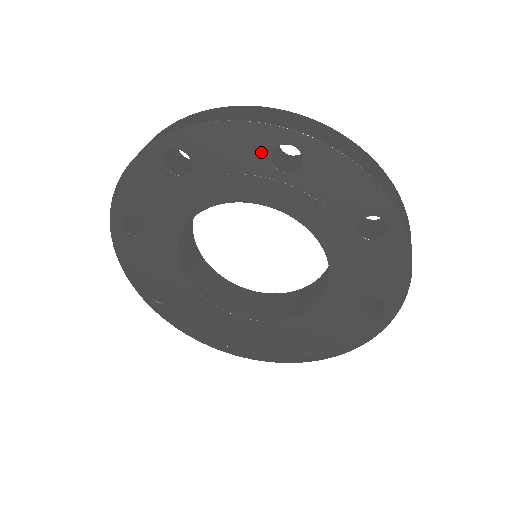
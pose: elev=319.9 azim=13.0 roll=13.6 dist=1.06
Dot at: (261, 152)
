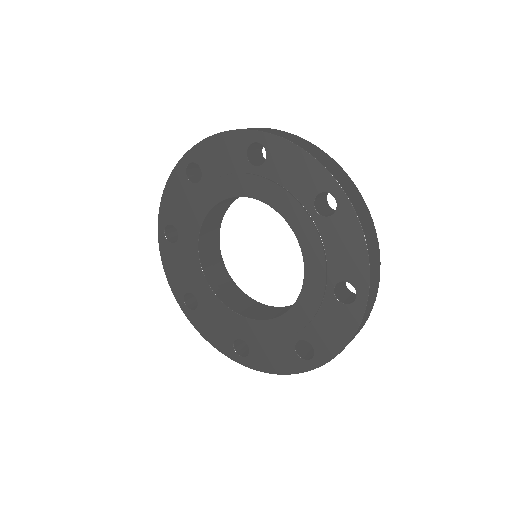
Dot at: (185, 184)
